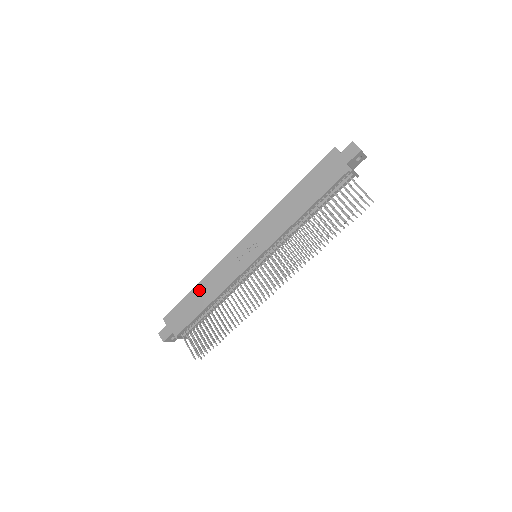
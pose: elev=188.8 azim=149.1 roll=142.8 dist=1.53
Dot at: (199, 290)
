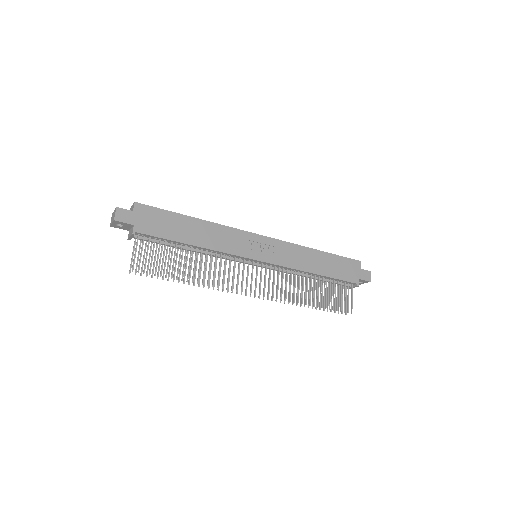
Dot at: (195, 224)
